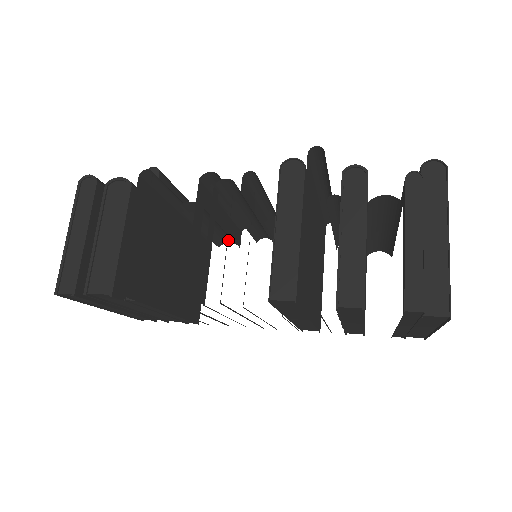
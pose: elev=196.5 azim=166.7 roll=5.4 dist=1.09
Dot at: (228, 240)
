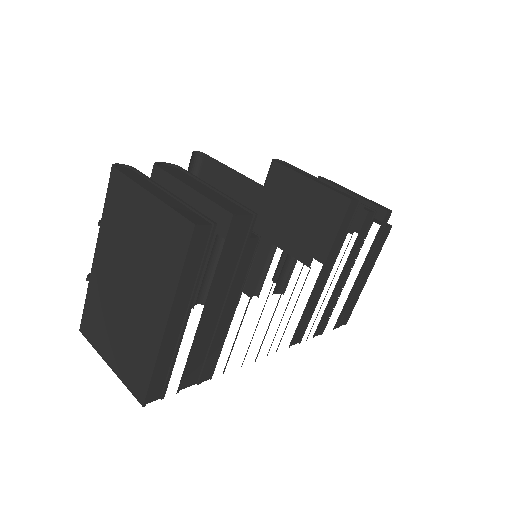
Dot at: occluded
